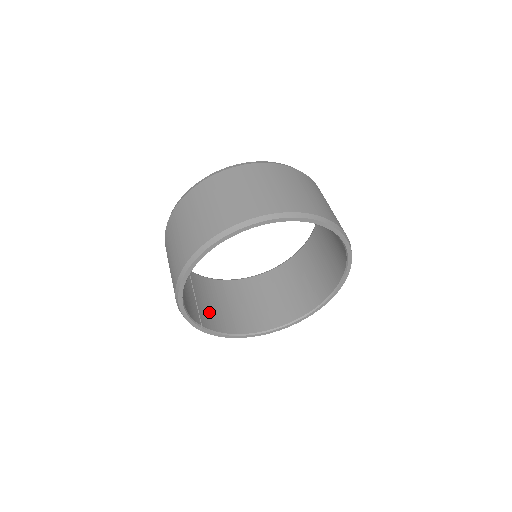
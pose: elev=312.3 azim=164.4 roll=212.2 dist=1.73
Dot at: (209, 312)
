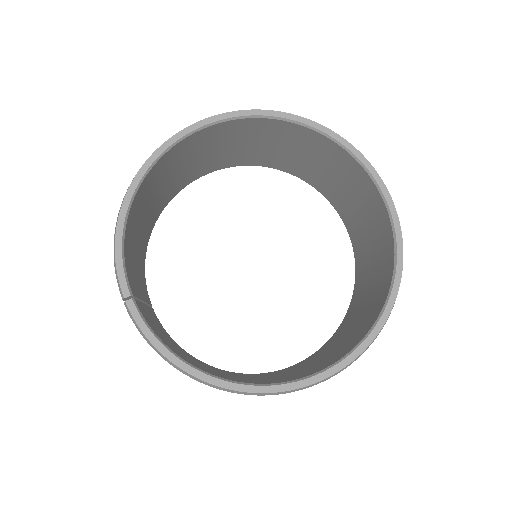
Dot at: (154, 326)
